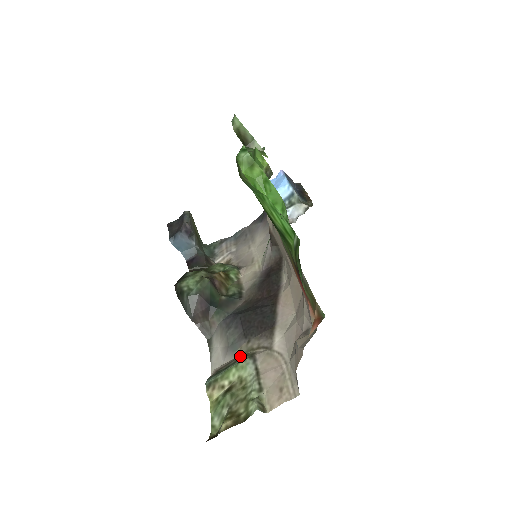
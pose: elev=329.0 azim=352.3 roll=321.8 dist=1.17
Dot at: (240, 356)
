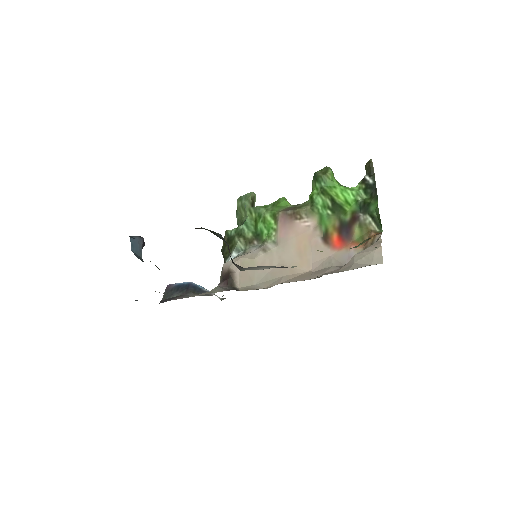
Dot at: occluded
